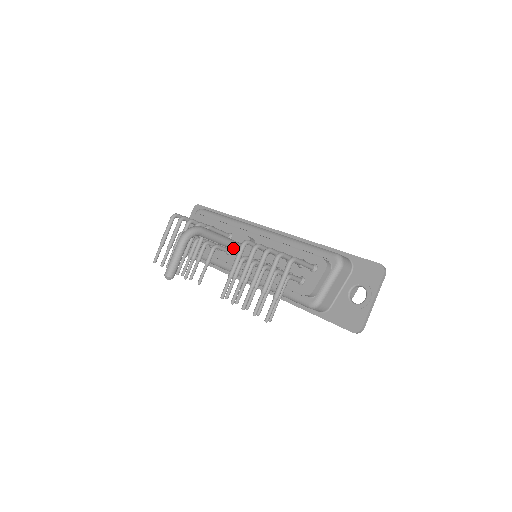
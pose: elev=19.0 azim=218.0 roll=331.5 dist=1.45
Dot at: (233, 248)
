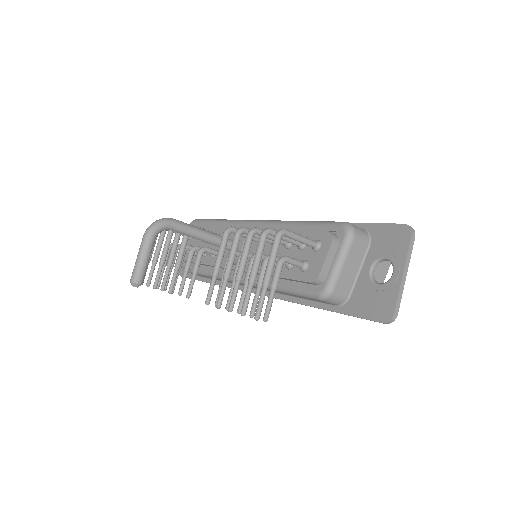
Dot at: occluded
